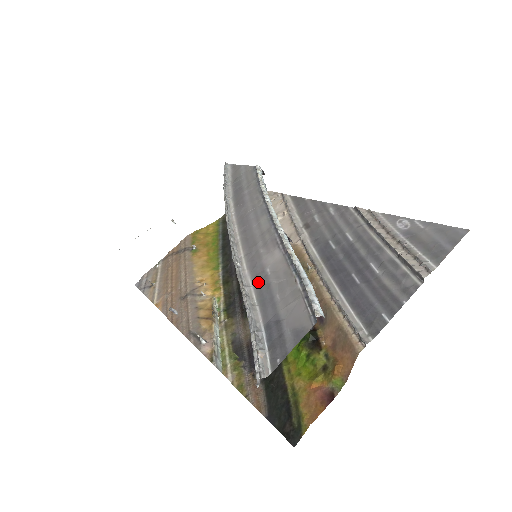
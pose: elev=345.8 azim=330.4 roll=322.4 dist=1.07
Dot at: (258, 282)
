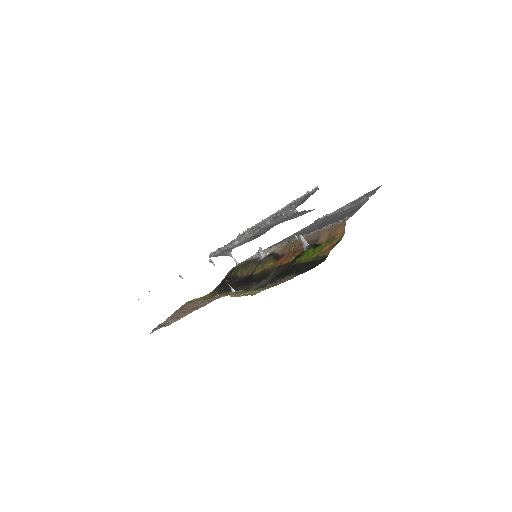
Dot at: occluded
